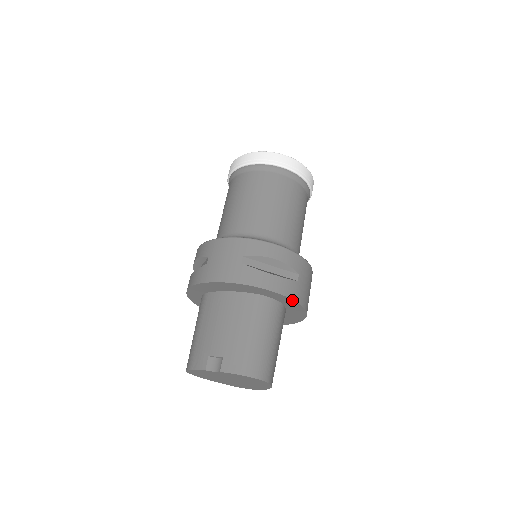
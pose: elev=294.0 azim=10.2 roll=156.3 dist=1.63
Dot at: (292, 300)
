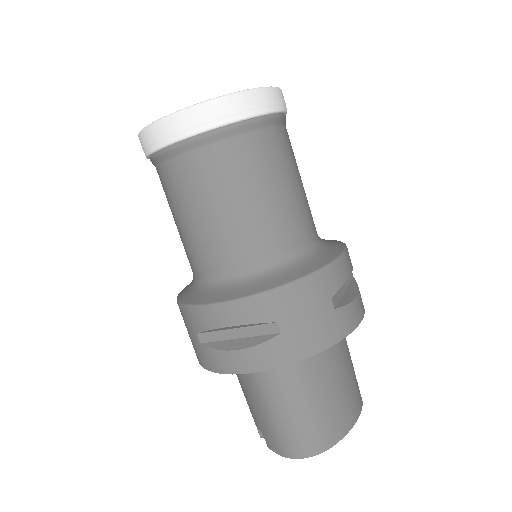
Dot at: (287, 364)
